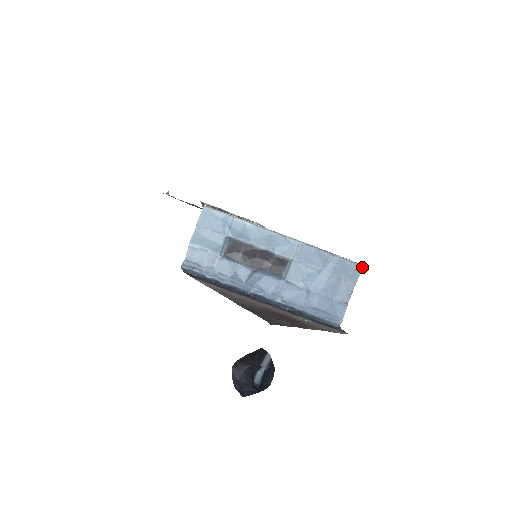
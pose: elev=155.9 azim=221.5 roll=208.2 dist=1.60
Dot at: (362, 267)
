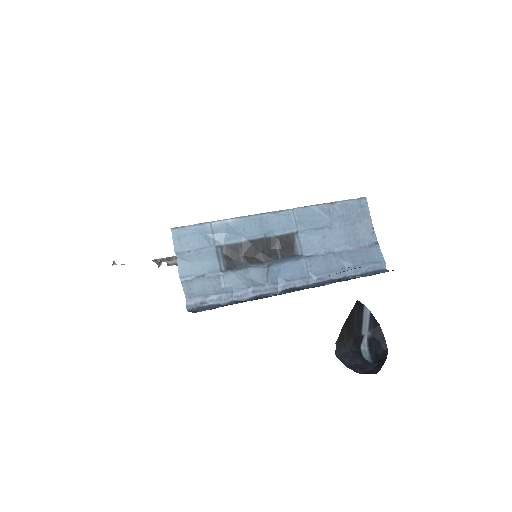
Dot at: (365, 199)
